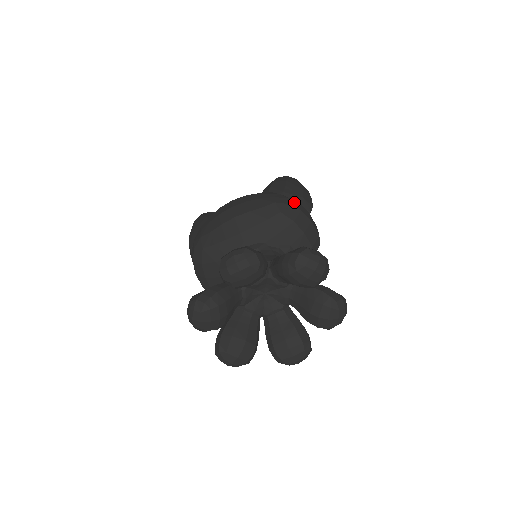
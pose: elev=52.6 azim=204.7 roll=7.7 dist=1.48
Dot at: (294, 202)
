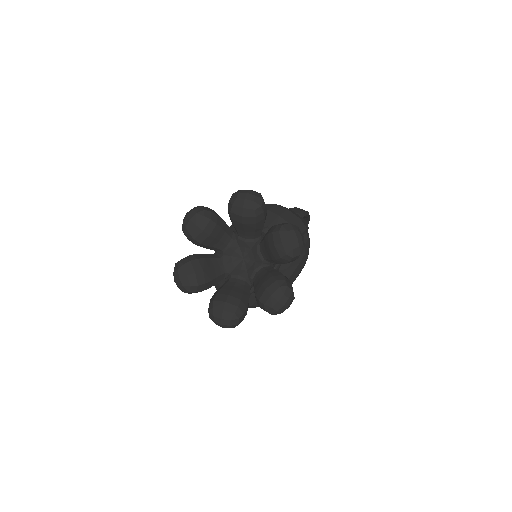
Dot at: occluded
